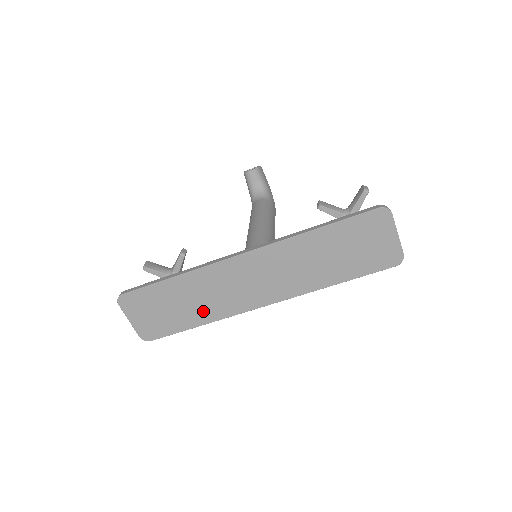
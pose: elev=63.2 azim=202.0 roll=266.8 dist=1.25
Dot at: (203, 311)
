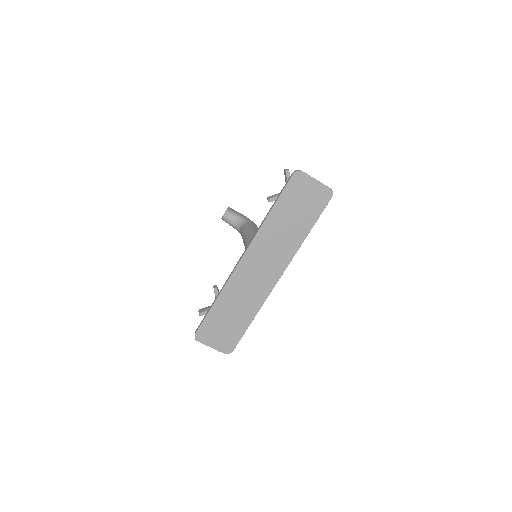
Dot at: (248, 309)
